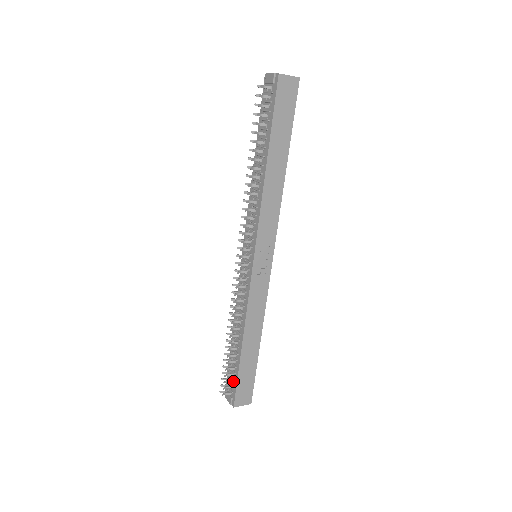
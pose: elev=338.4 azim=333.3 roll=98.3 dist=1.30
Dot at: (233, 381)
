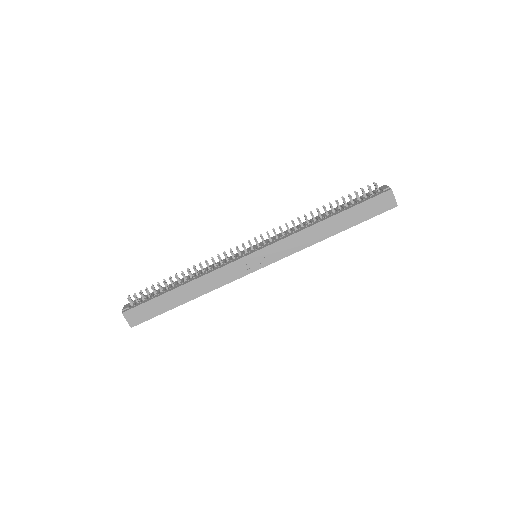
Dot at: (144, 300)
